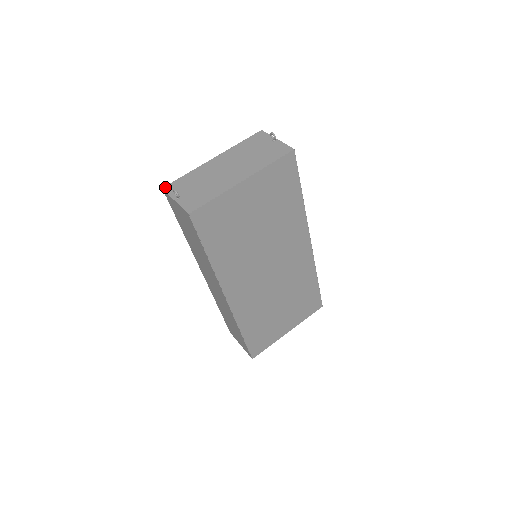
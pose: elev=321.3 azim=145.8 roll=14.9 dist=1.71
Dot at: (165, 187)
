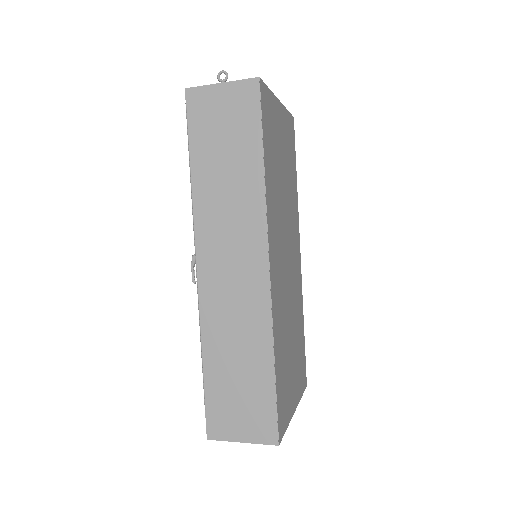
Dot at: (189, 88)
